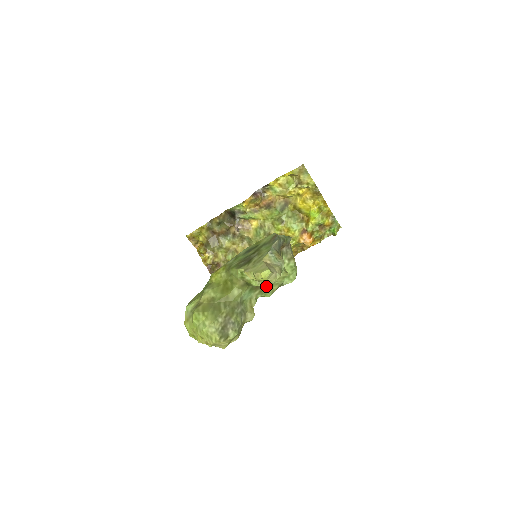
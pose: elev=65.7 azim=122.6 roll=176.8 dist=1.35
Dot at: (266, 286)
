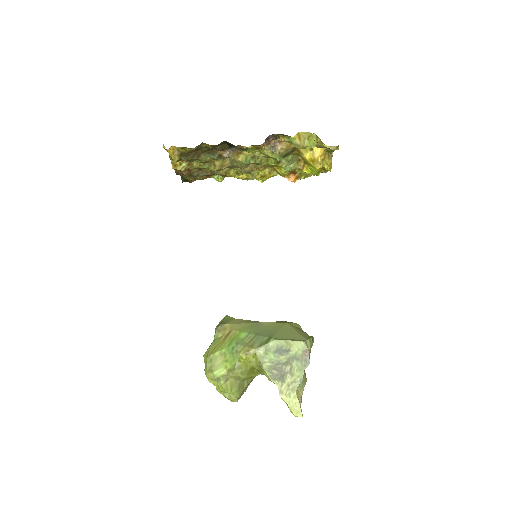
Dot at: occluded
